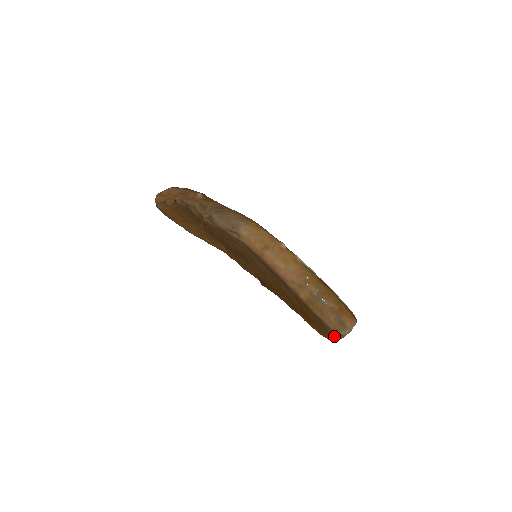
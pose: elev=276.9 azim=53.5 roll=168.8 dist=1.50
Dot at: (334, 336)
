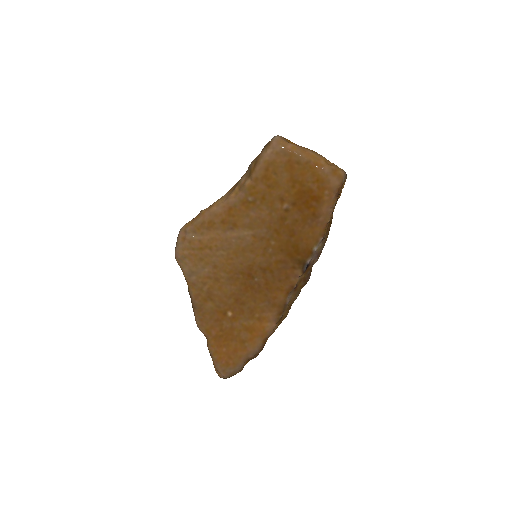
Dot at: (294, 154)
